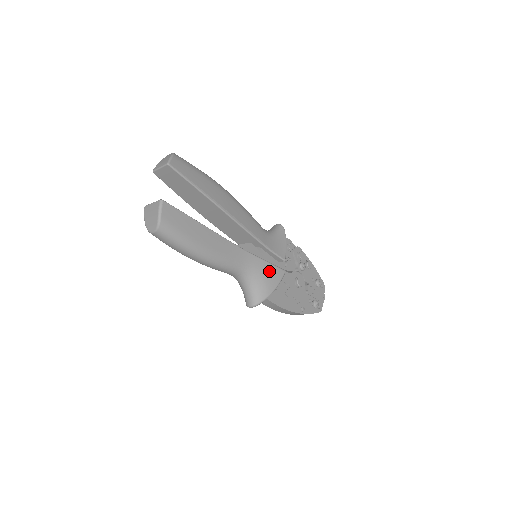
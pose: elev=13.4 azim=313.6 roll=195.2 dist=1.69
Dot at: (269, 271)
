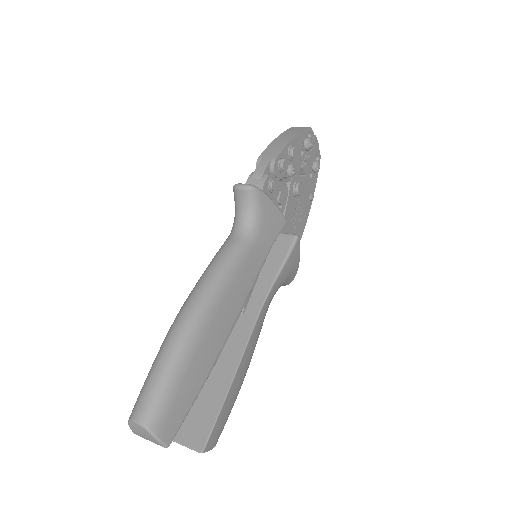
Dot at: (289, 266)
